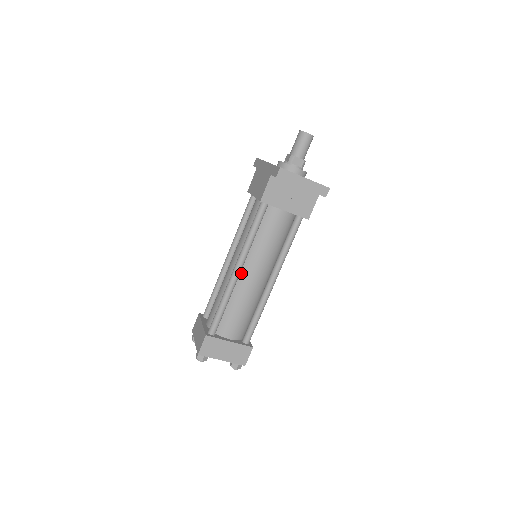
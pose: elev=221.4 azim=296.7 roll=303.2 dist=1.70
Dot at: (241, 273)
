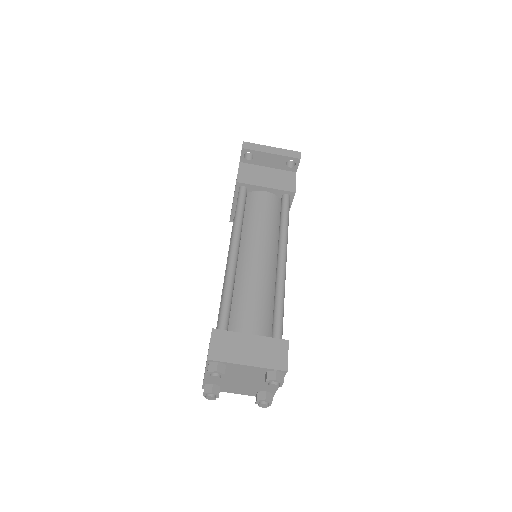
Dot at: (240, 258)
